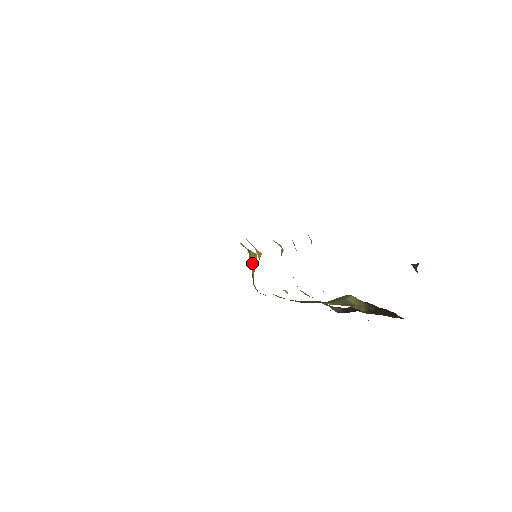
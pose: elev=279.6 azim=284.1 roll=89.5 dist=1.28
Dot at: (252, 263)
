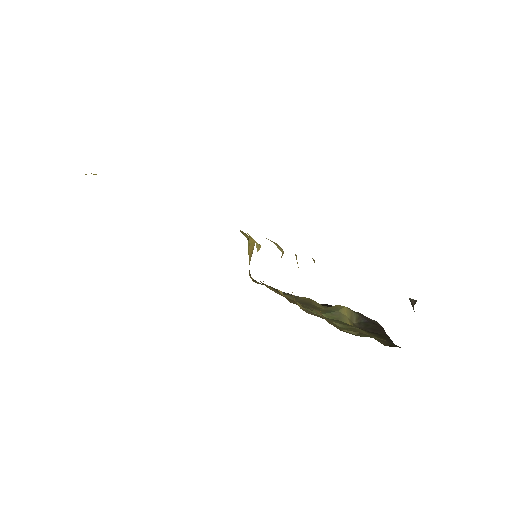
Dot at: (250, 250)
